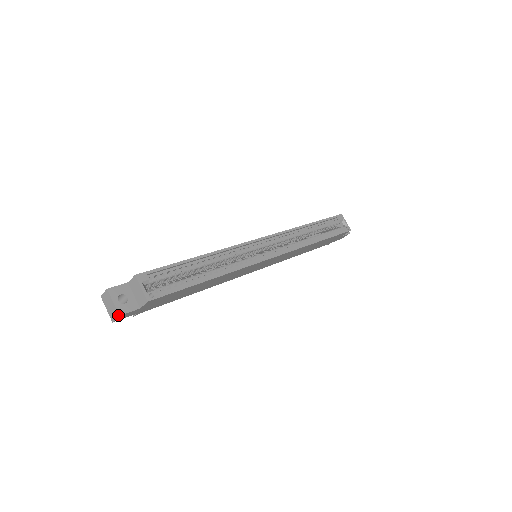
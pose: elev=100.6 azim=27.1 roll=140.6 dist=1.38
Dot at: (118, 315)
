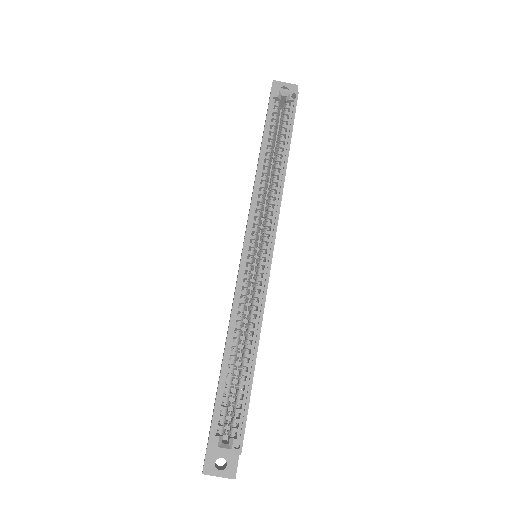
Dot at: occluded
